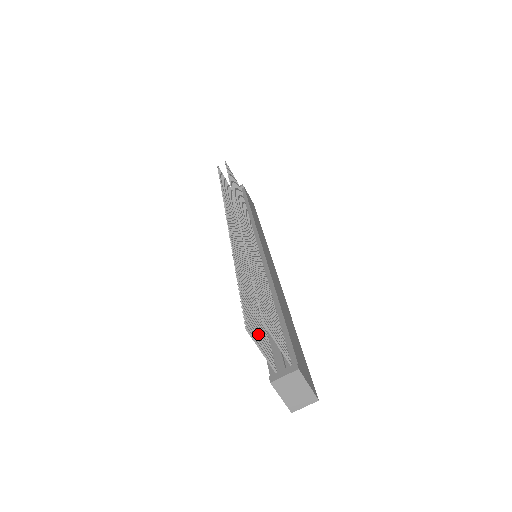
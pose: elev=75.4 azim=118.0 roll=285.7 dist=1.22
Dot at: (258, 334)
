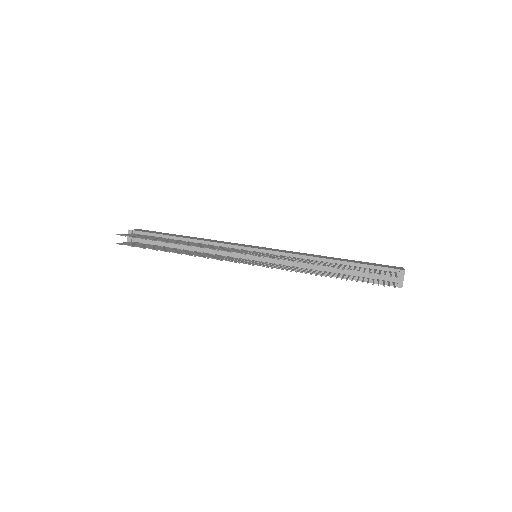
Dot at: occluded
